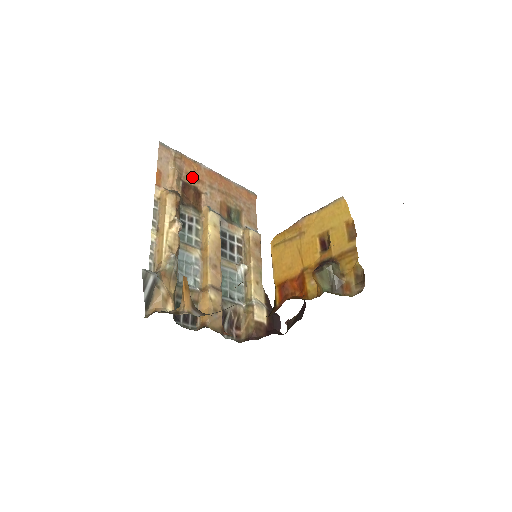
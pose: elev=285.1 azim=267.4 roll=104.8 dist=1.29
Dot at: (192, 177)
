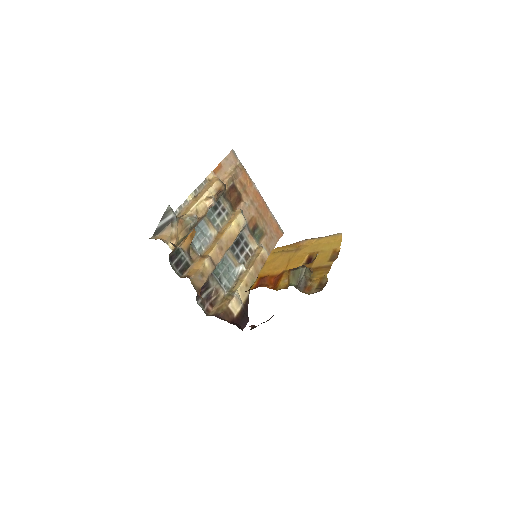
Dot at: (242, 186)
